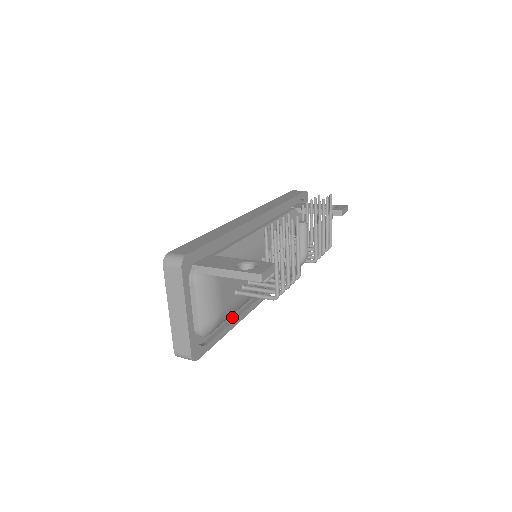
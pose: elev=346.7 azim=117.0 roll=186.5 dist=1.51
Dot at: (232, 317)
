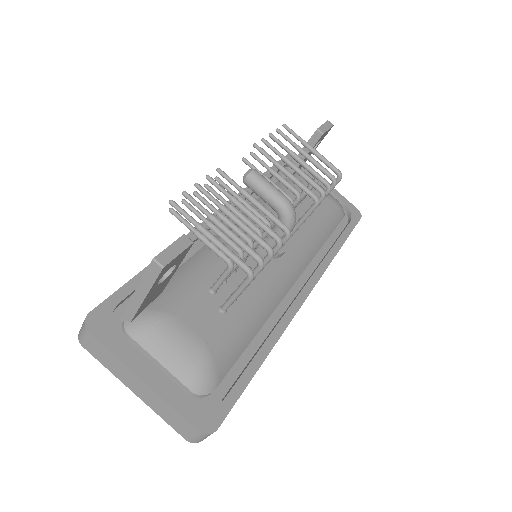
Dot at: (262, 343)
